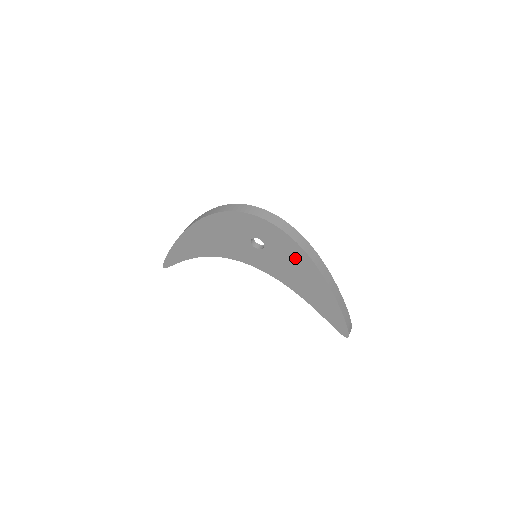
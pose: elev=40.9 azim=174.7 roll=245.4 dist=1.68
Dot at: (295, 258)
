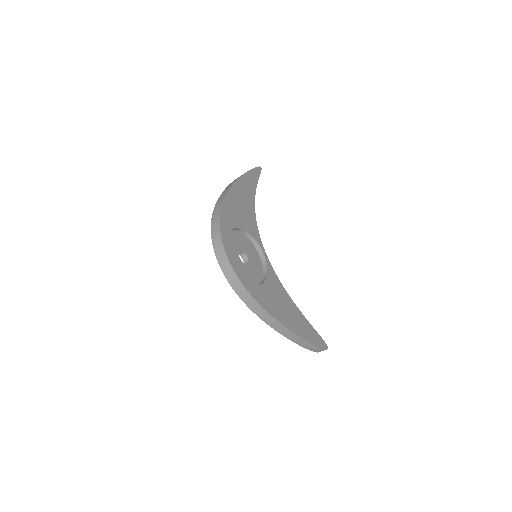
Dot at: occluded
